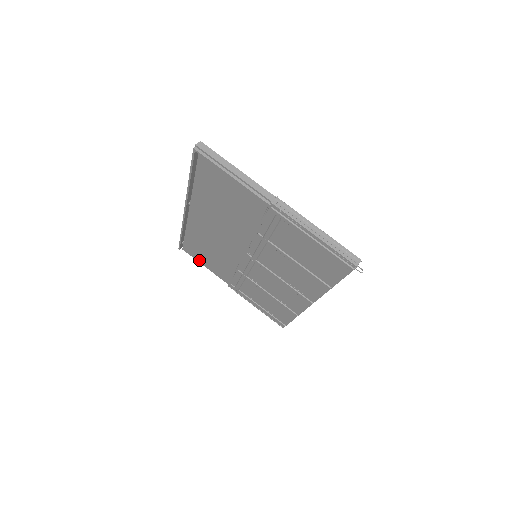
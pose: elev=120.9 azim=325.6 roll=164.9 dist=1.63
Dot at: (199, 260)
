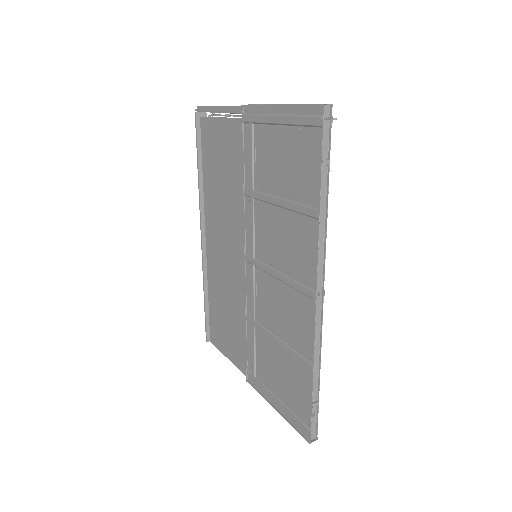
Dot at: (222, 348)
